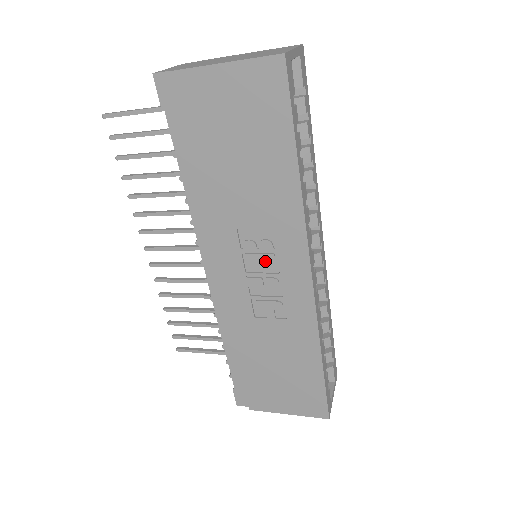
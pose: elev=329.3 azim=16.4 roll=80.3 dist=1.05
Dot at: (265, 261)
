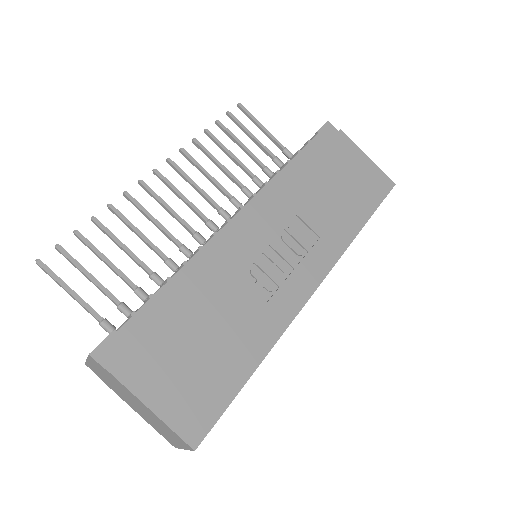
Dot at: (294, 250)
